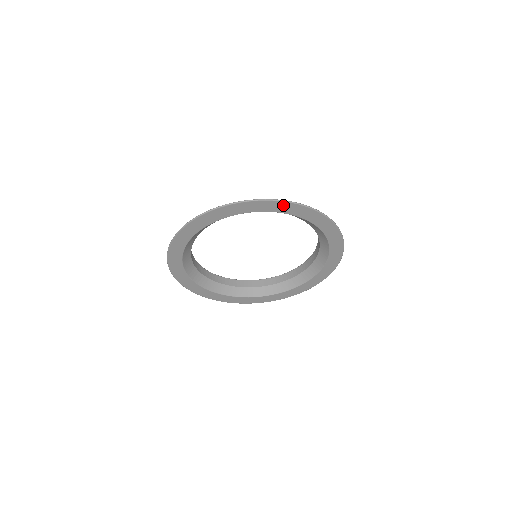
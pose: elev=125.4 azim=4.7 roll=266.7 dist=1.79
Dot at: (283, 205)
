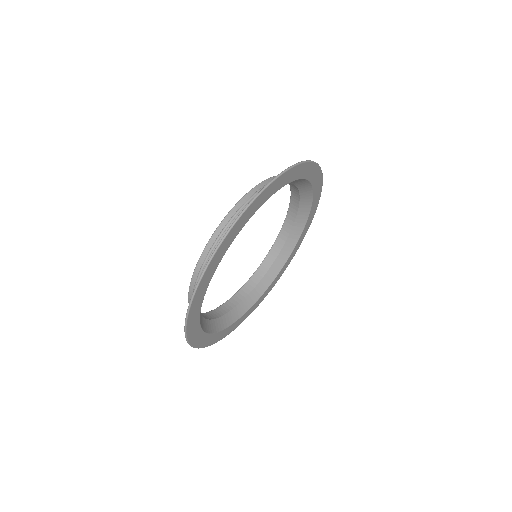
Dot at: (319, 176)
